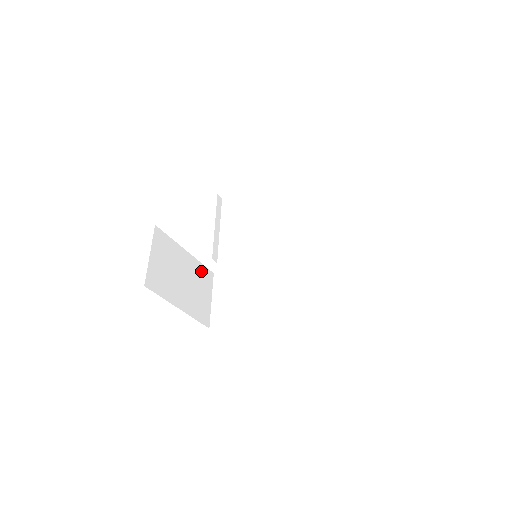
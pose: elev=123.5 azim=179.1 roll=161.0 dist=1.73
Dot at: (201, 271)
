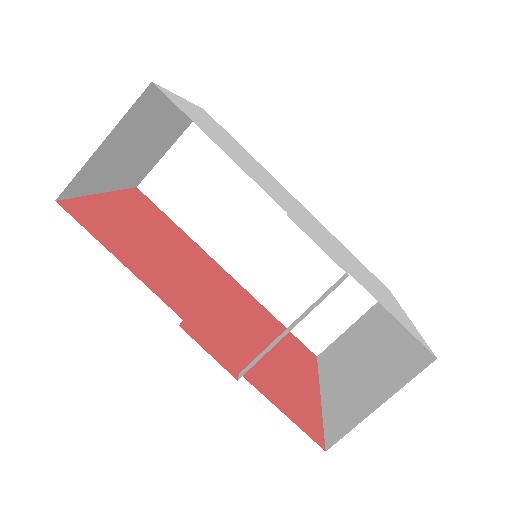
Dot at: (184, 117)
